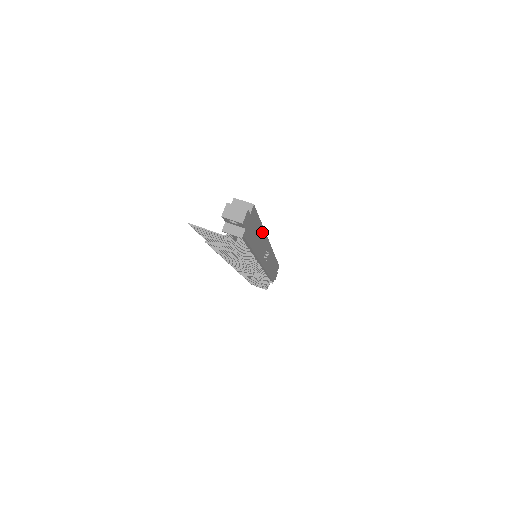
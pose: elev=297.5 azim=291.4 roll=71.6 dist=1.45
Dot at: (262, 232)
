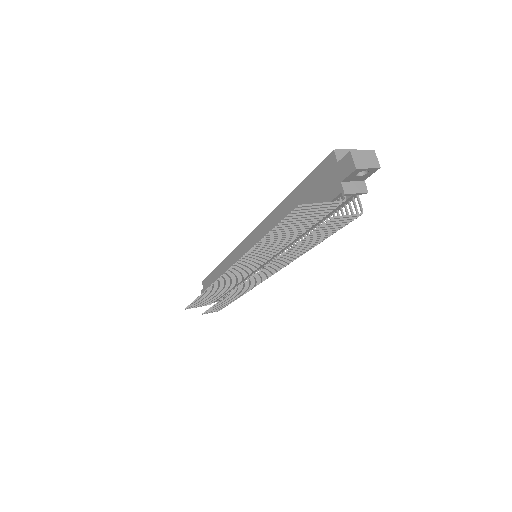
Dot at: occluded
